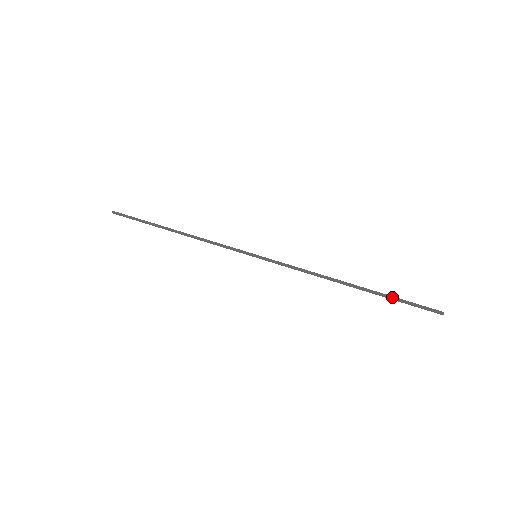
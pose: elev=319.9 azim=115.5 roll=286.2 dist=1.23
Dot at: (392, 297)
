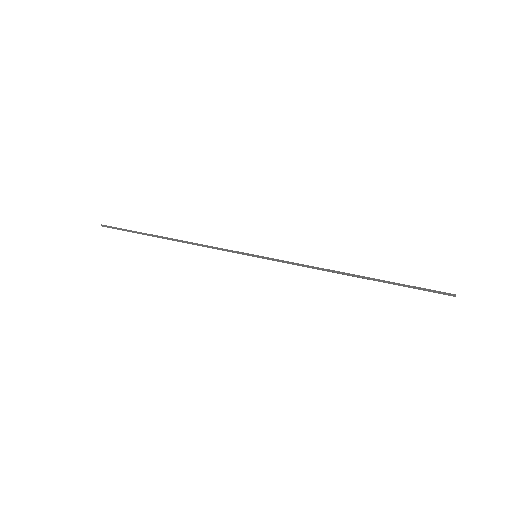
Dot at: (401, 285)
